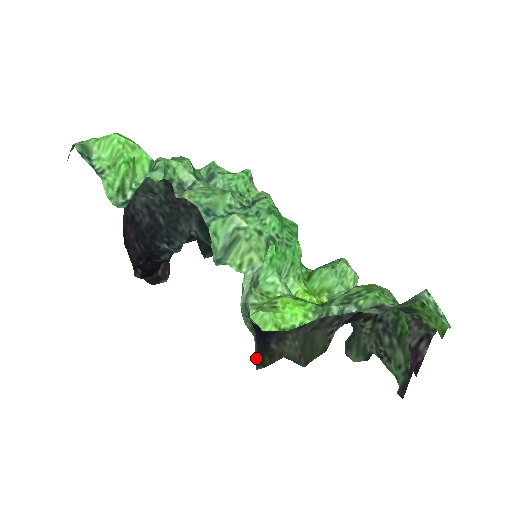
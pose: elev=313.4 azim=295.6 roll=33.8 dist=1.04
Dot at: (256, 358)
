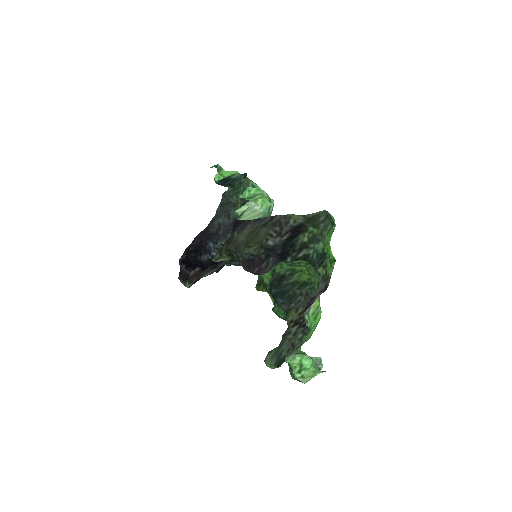
Dot at: occluded
